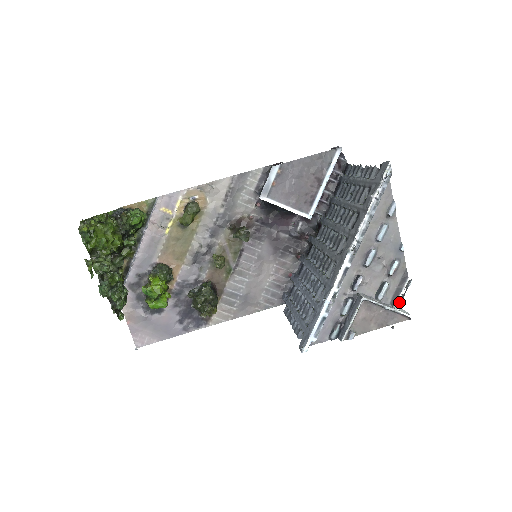
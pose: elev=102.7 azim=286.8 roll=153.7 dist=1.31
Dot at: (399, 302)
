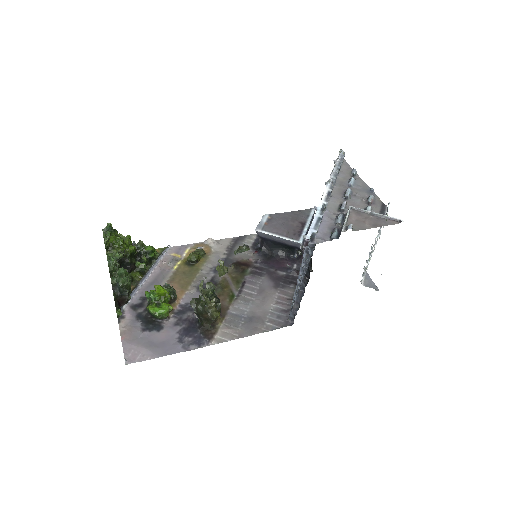
Dot at: occluded
